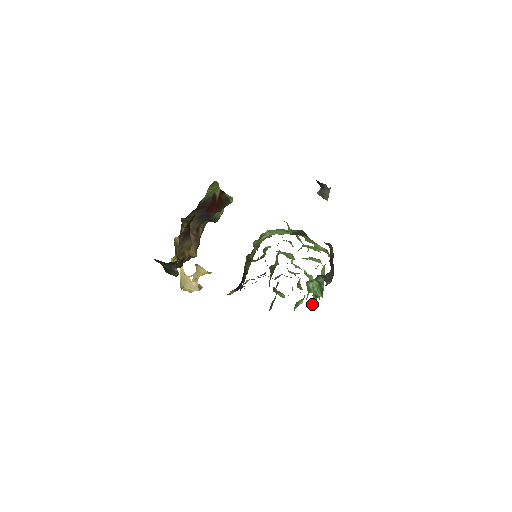
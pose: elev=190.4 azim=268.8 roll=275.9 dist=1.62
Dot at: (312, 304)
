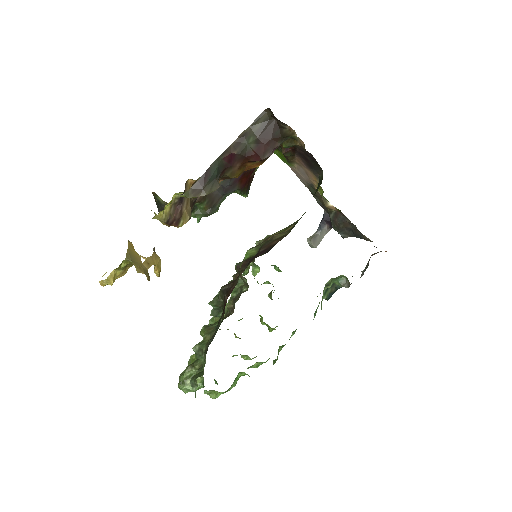
Dot at: occluded
